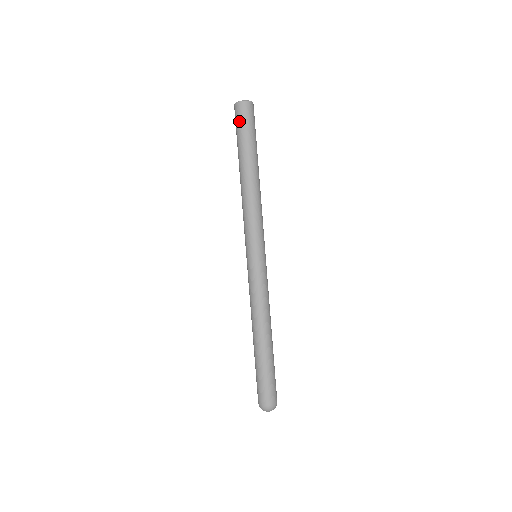
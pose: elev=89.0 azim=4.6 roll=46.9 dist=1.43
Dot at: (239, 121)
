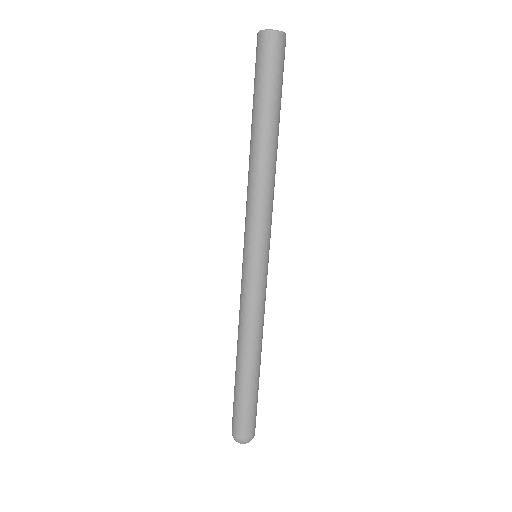
Dot at: (257, 62)
